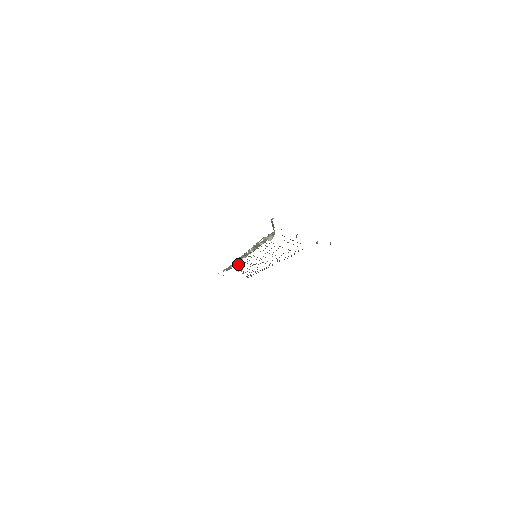
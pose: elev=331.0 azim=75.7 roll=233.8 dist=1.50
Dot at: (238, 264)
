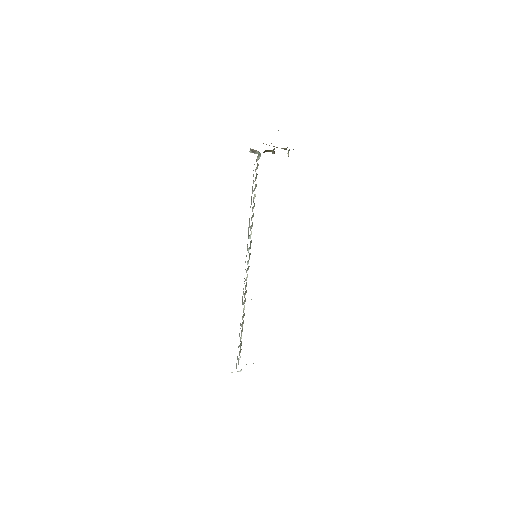
Dot at: occluded
